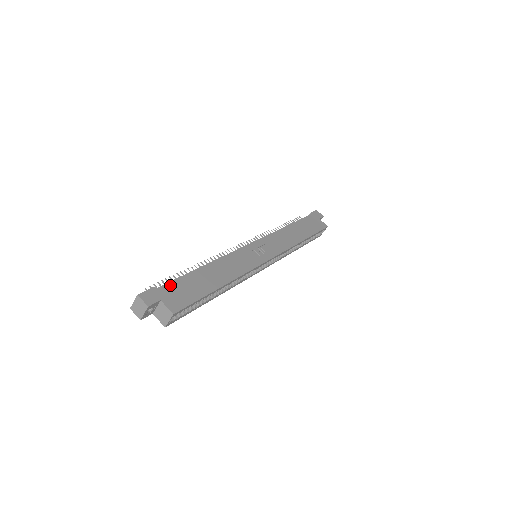
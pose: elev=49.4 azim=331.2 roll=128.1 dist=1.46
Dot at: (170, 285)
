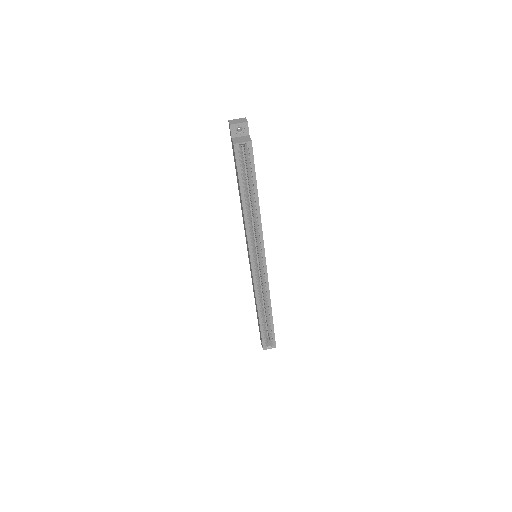
Dot at: occluded
